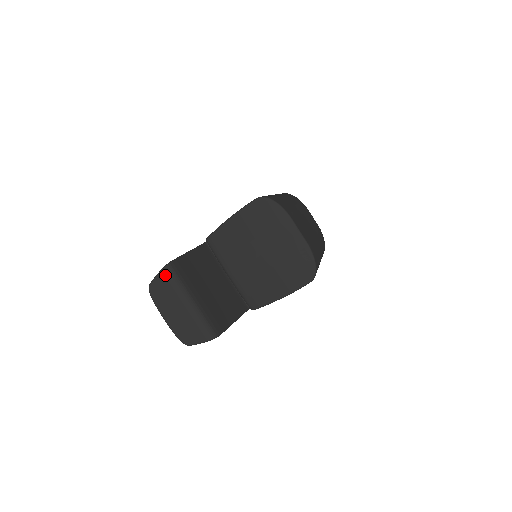
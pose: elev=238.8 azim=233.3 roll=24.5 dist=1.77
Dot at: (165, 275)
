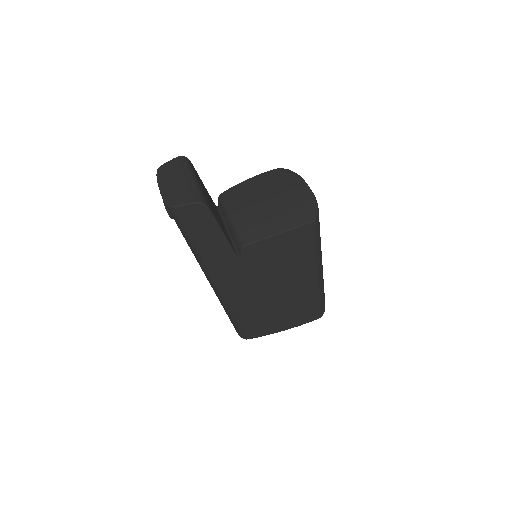
Dot at: (179, 159)
